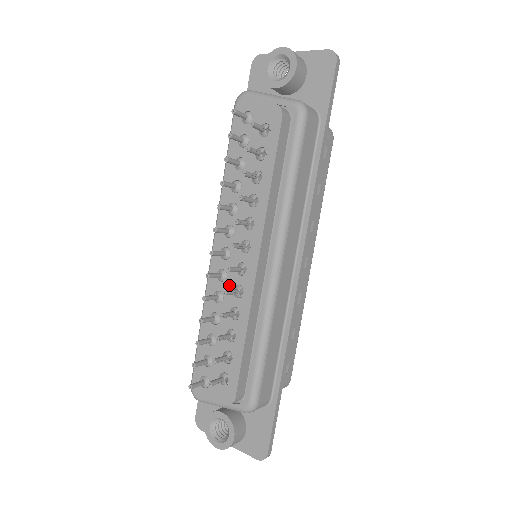
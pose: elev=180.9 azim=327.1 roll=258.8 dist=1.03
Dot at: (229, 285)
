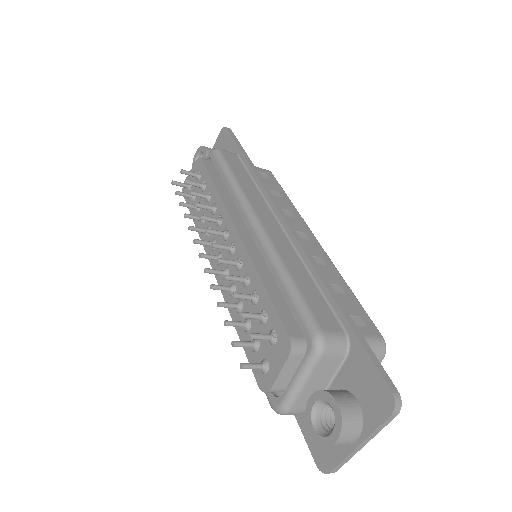
Dot at: (232, 271)
